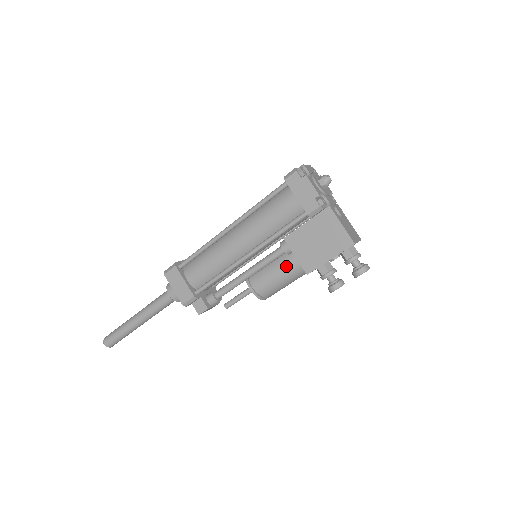
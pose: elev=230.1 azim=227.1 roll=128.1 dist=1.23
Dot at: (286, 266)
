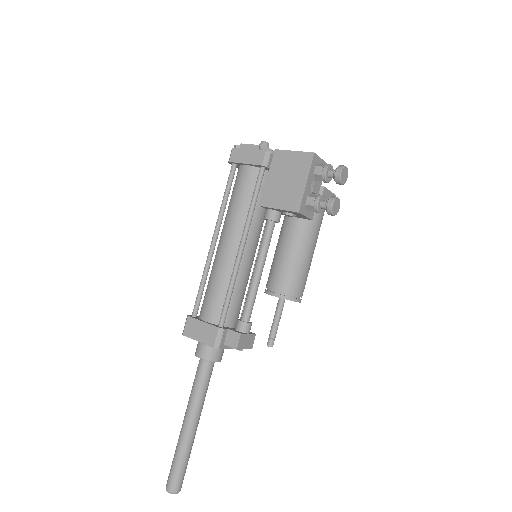
Dot at: (288, 244)
